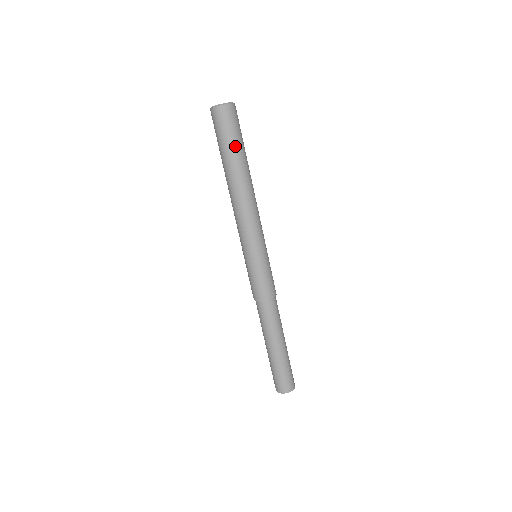
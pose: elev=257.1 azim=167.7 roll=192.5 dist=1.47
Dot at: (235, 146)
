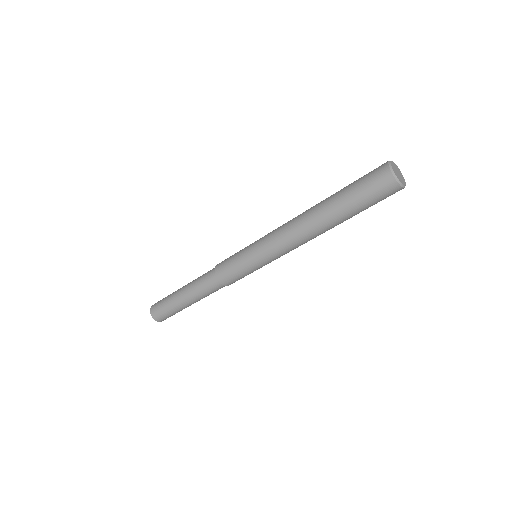
Dot at: (356, 208)
